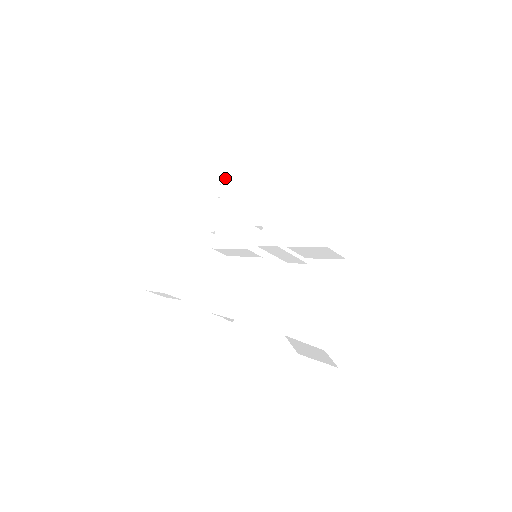
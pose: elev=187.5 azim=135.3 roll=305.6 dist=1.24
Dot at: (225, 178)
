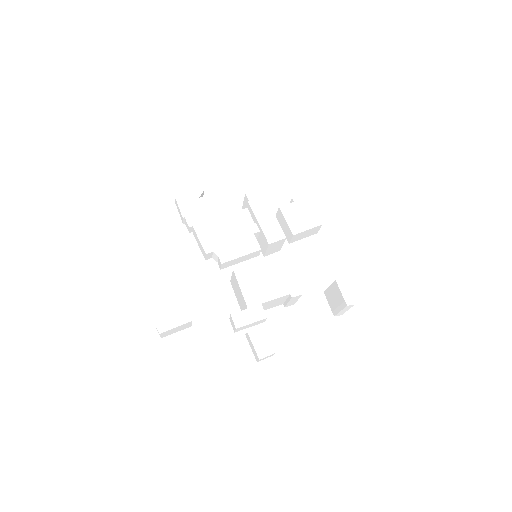
Dot at: (186, 212)
